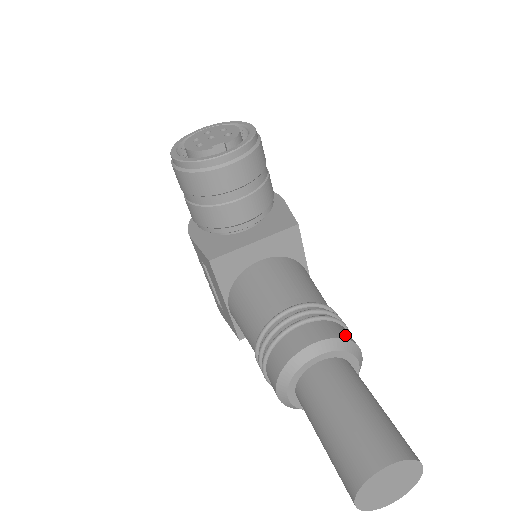
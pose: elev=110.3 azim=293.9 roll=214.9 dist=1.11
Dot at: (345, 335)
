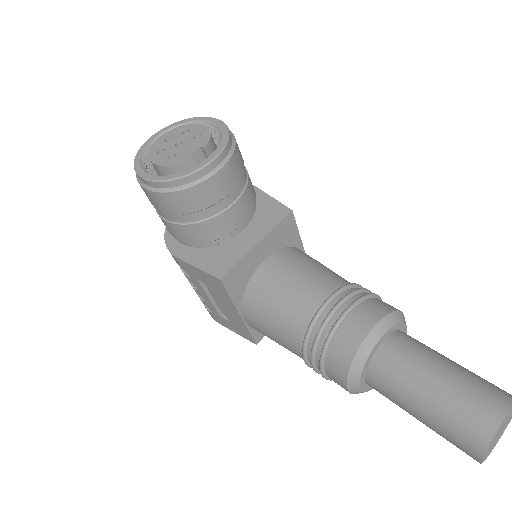
Dot at: (391, 307)
